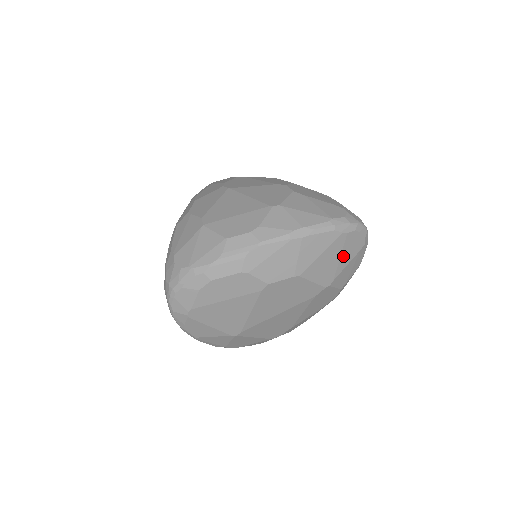
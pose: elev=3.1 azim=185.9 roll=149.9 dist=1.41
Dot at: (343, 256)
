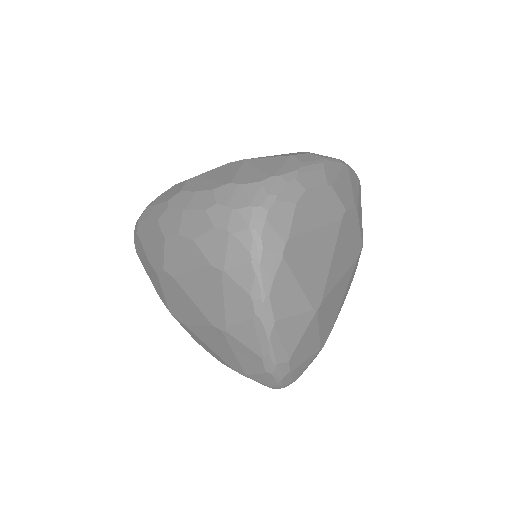
Dot at: occluded
